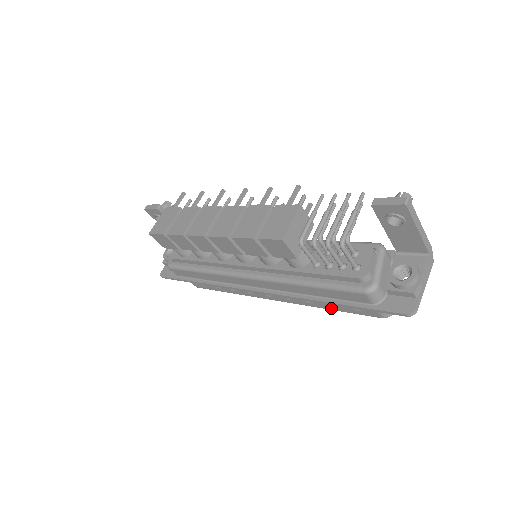
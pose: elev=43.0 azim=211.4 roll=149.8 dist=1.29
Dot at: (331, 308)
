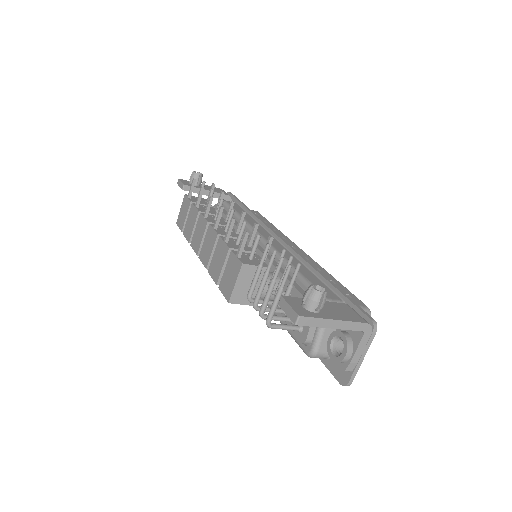
Dot at: occluded
